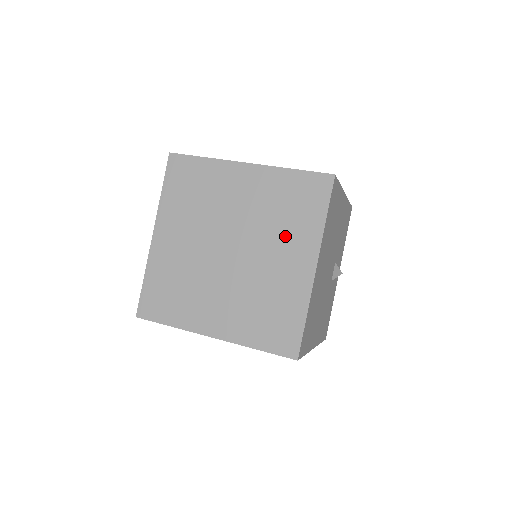
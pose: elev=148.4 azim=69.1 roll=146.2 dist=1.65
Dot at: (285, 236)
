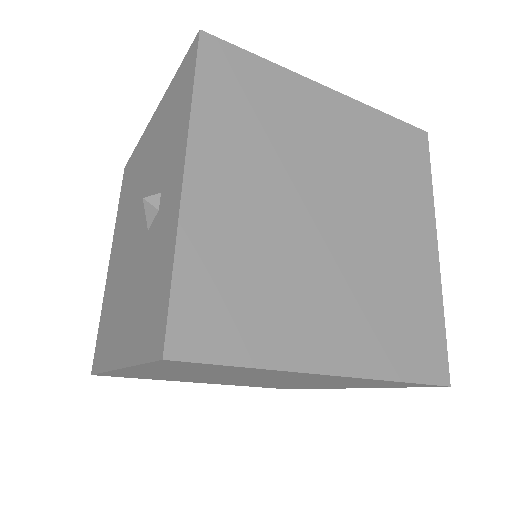
Dot at: (397, 201)
